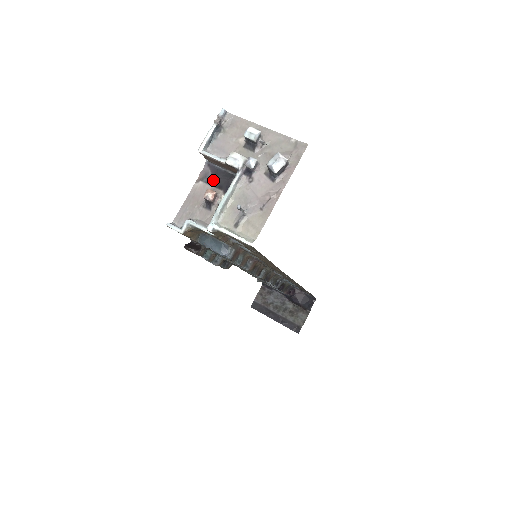
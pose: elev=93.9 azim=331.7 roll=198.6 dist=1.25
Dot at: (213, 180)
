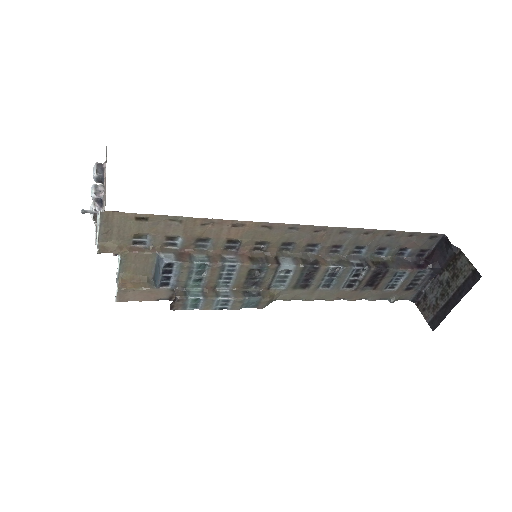
Dot at: occluded
